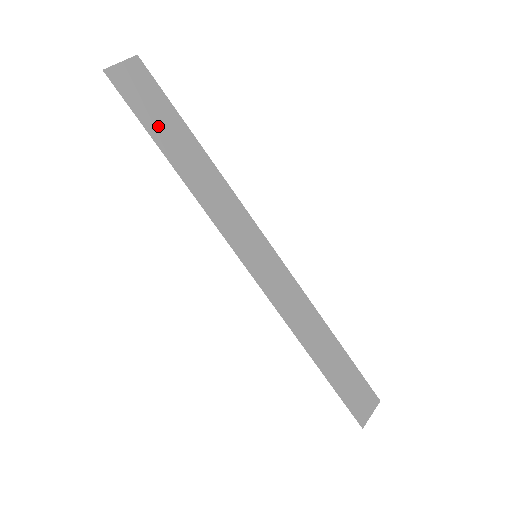
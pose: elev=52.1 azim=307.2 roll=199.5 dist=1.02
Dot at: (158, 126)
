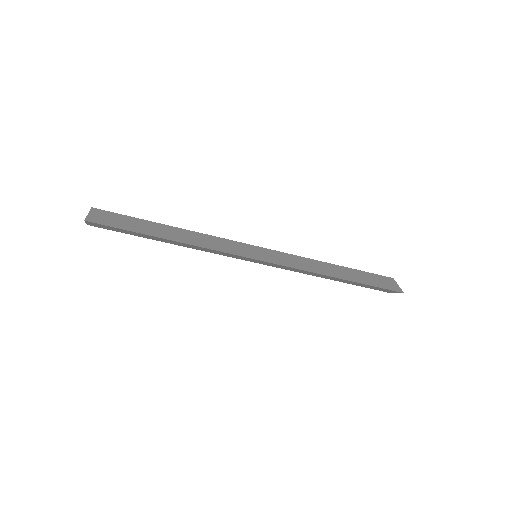
Dot at: (140, 229)
